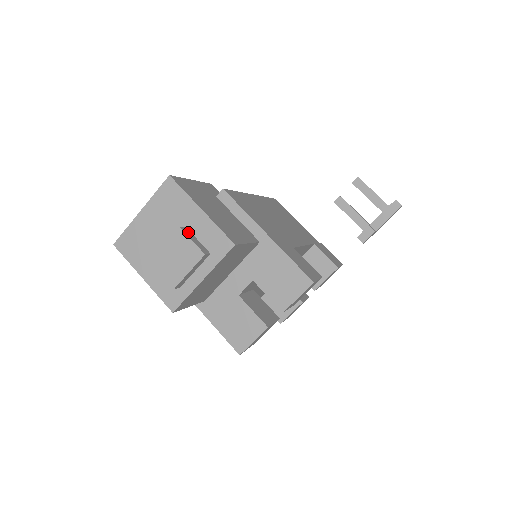
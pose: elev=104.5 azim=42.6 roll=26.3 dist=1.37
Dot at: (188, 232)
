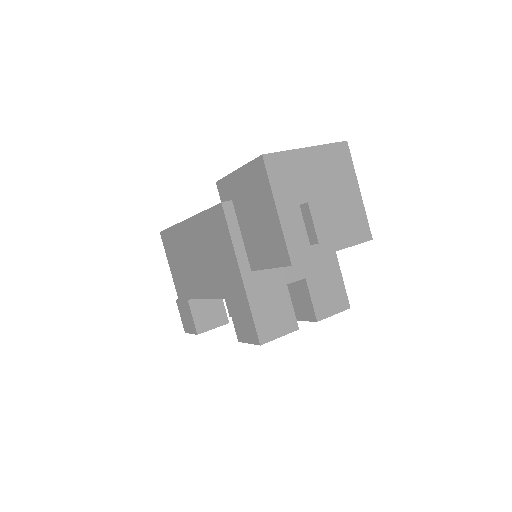
Dot at: occluded
